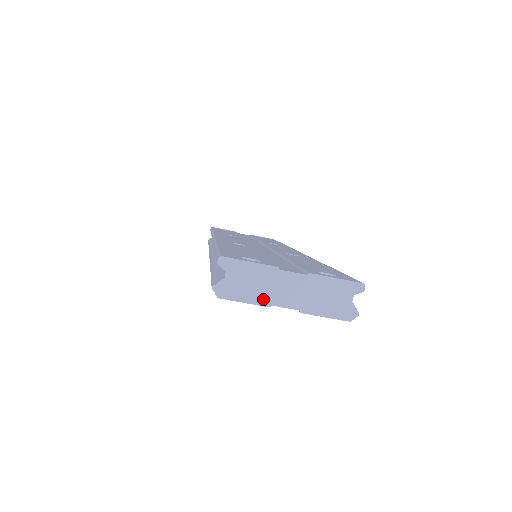
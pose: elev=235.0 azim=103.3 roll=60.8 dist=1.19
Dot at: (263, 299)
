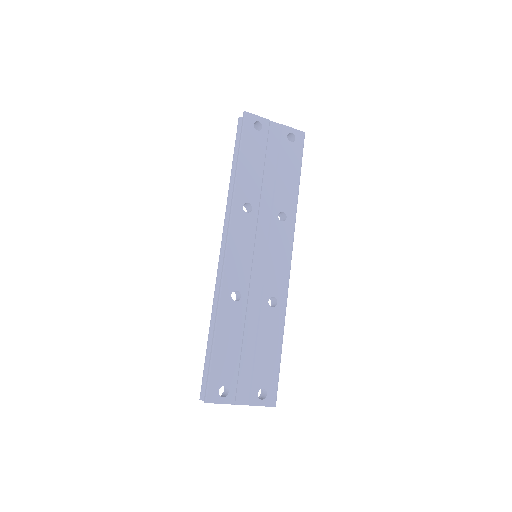
Dot at: occluded
